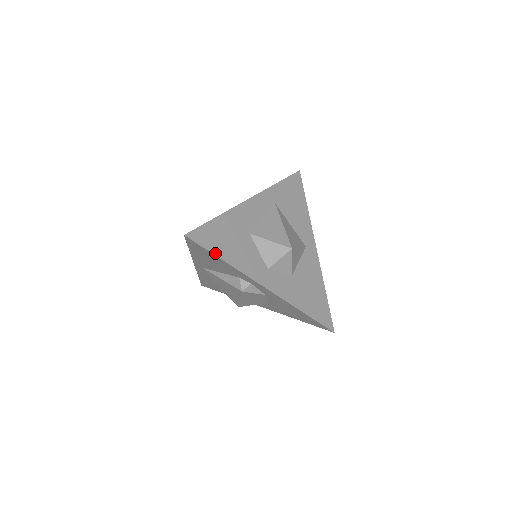
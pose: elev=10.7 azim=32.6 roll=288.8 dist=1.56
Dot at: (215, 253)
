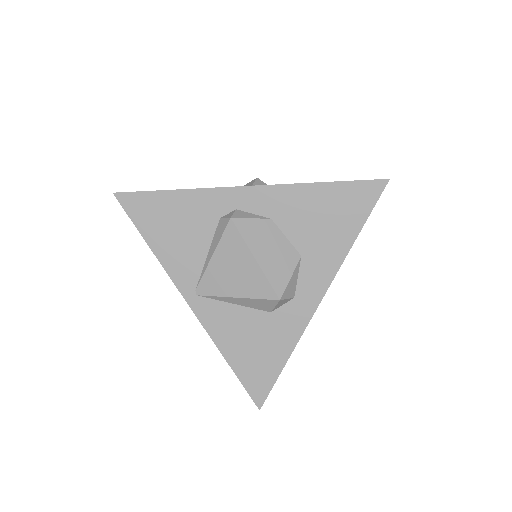
Dot at: (160, 192)
